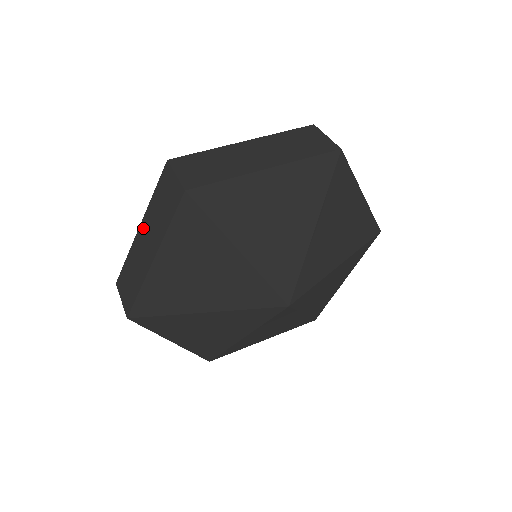
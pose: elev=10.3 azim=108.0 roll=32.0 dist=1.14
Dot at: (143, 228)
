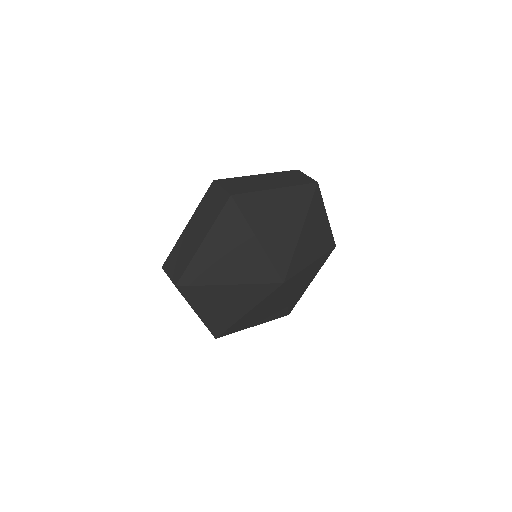
Dot at: occluded
